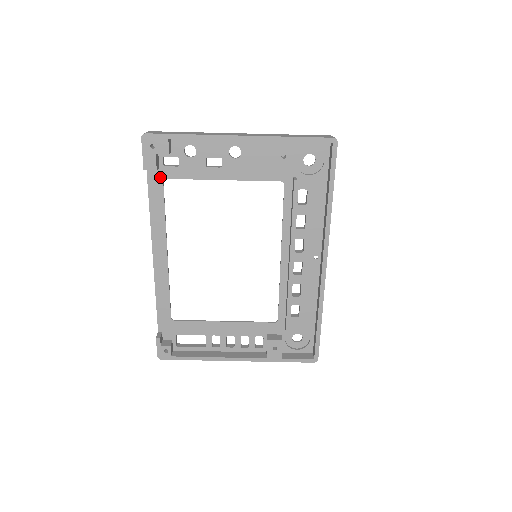
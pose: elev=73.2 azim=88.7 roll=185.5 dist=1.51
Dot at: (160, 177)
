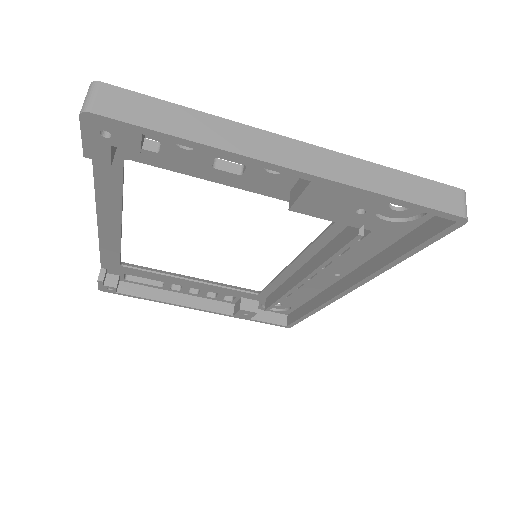
Dot at: (118, 155)
